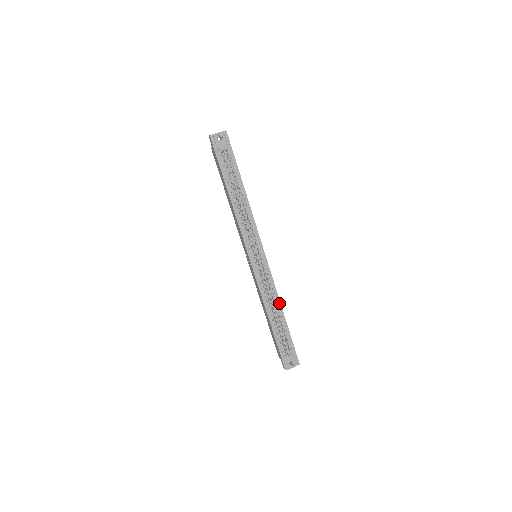
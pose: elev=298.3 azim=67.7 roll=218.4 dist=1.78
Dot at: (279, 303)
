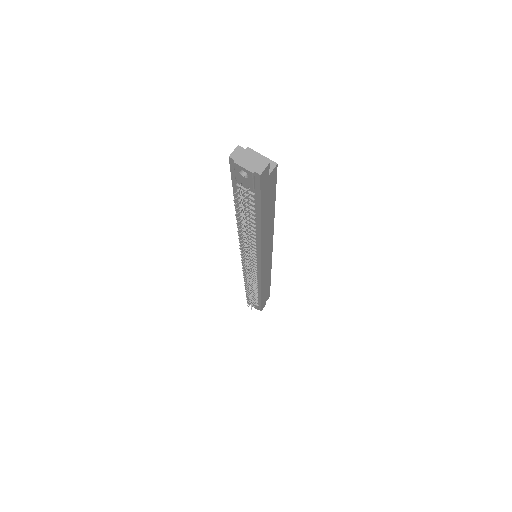
Dot at: (260, 289)
